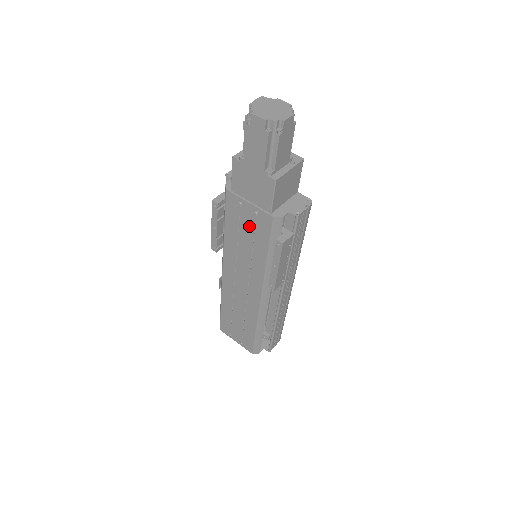
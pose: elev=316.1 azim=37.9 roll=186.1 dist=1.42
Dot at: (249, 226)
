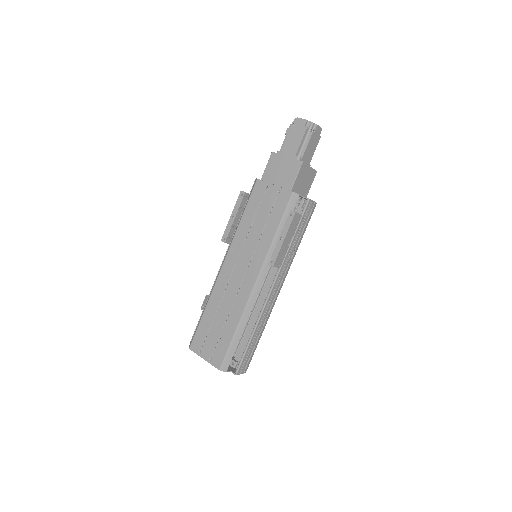
Dot at: (268, 207)
